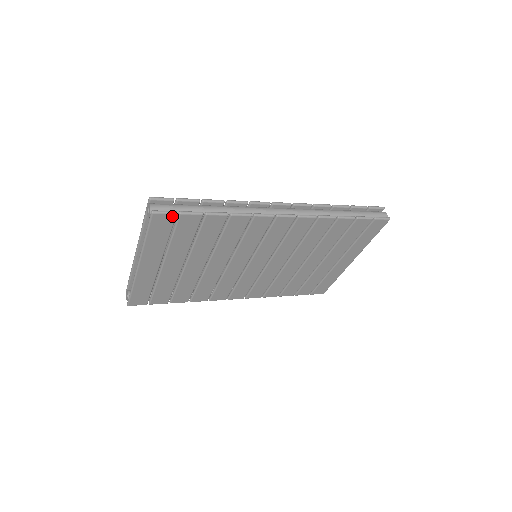
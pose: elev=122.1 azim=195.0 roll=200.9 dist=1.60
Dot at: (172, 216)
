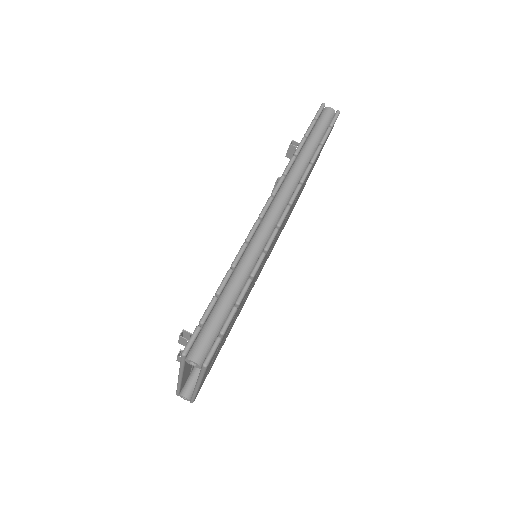
Dot at: occluded
